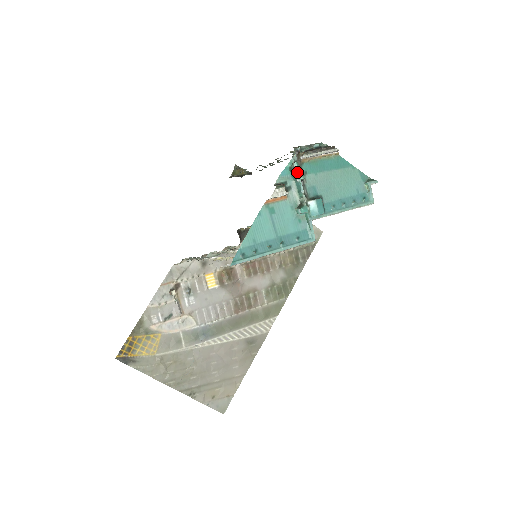
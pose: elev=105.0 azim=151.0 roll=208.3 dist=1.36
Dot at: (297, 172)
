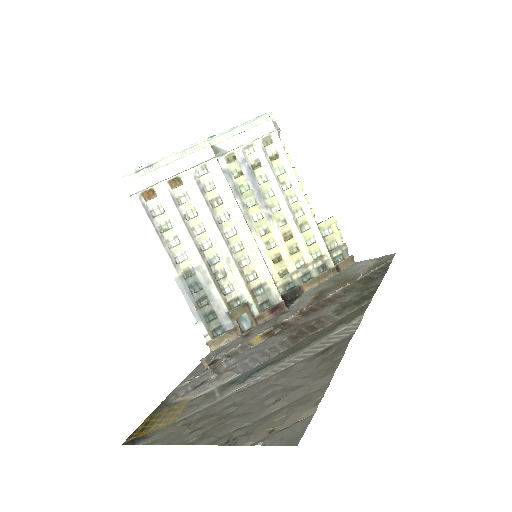
Dot at: occluded
